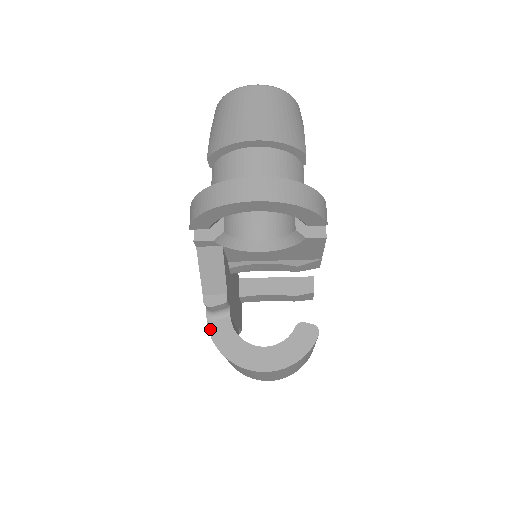
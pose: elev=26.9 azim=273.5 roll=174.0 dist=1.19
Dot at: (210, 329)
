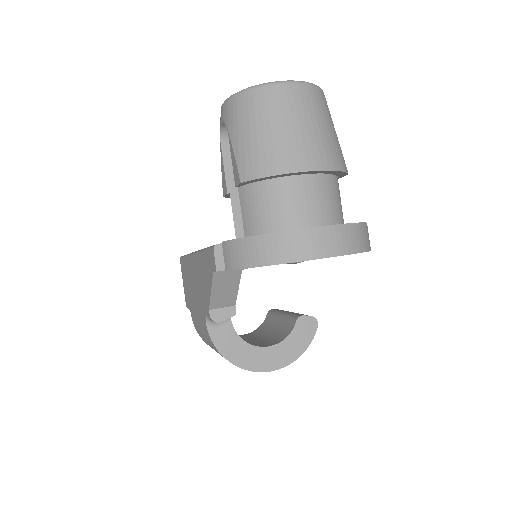
Dot at: (212, 338)
